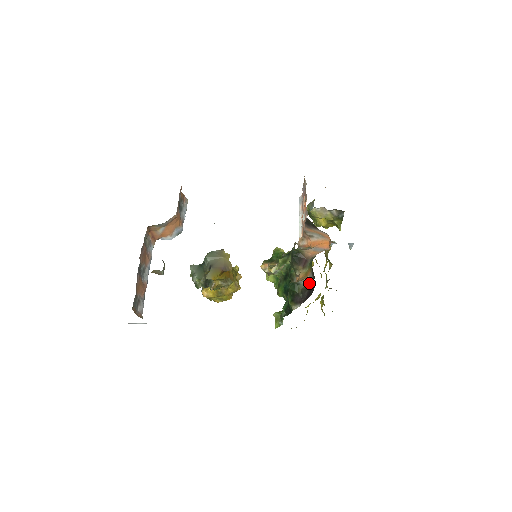
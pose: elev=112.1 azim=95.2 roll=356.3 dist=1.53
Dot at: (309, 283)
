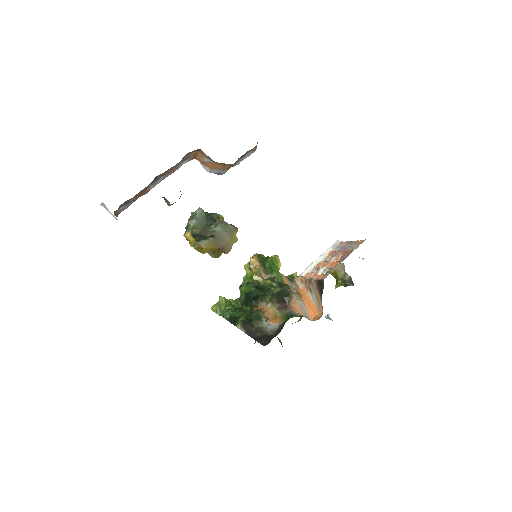
Dot at: (269, 330)
